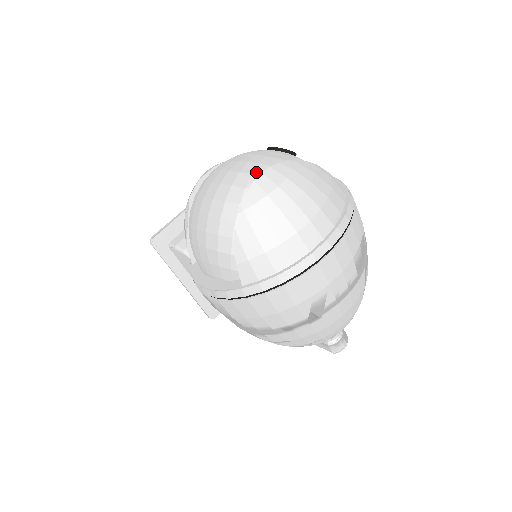
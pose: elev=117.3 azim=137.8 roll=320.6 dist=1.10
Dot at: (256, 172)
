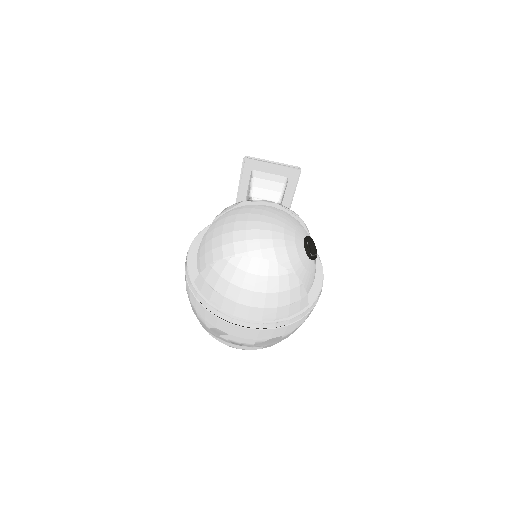
Dot at: (264, 251)
